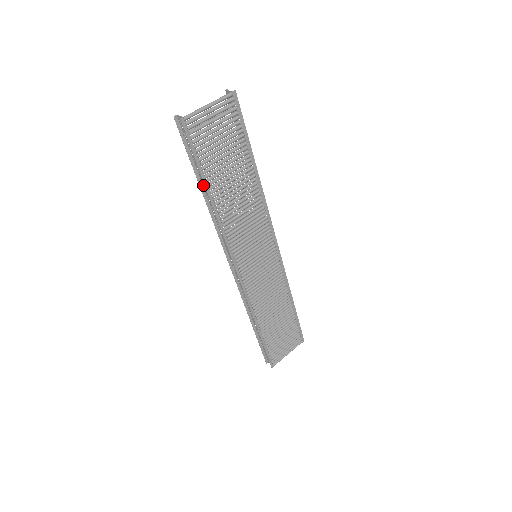
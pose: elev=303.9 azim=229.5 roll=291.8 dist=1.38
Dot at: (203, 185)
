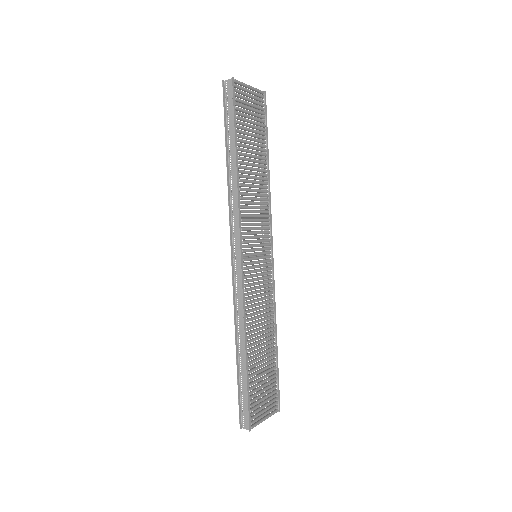
Dot at: (229, 152)
